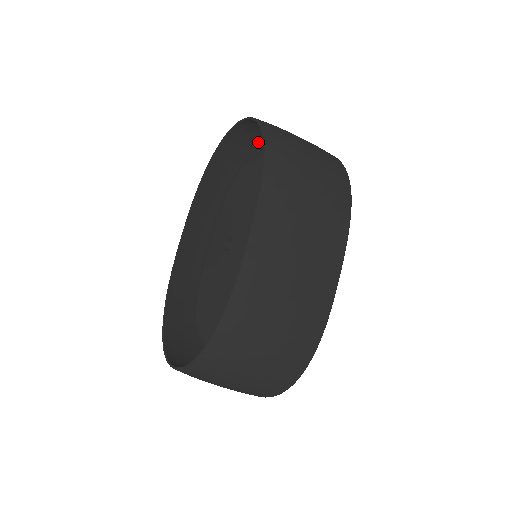
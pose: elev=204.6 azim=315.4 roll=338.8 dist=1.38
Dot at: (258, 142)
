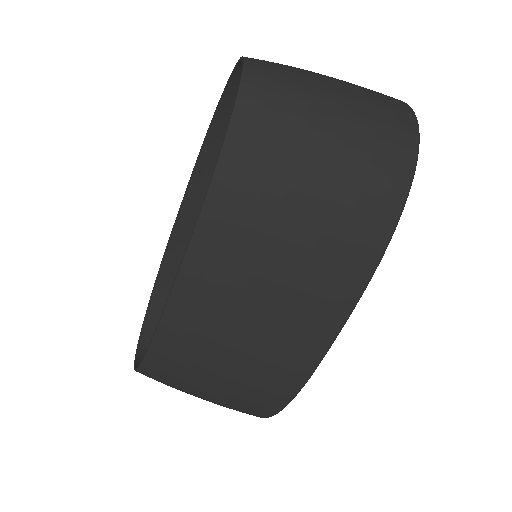
Dot at: occluded
